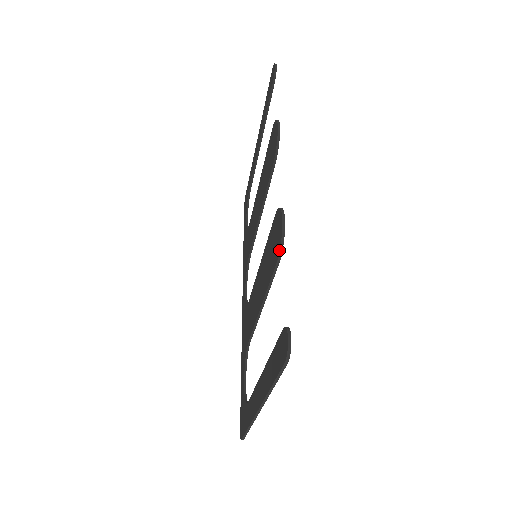
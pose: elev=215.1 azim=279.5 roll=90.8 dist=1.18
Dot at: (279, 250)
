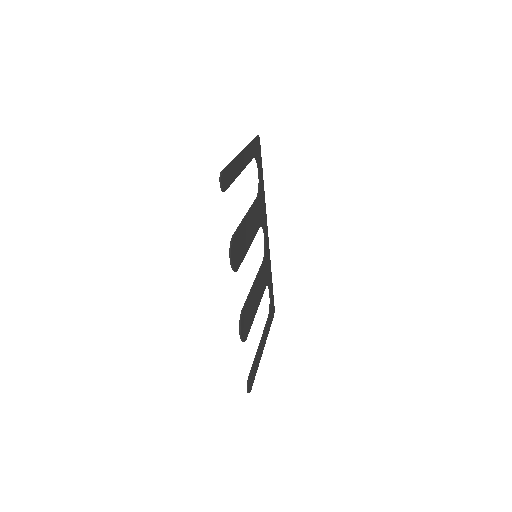
Dot at: (243, 341)
